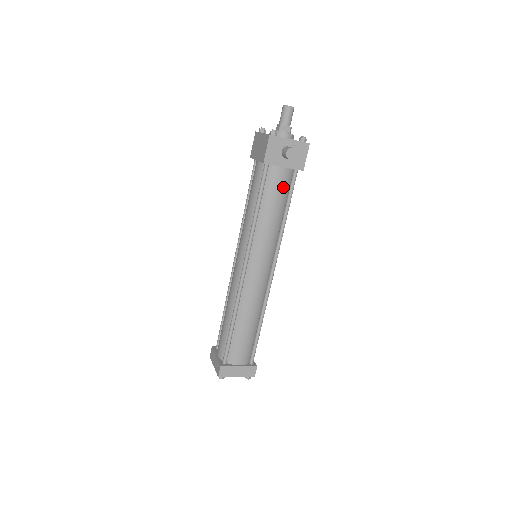
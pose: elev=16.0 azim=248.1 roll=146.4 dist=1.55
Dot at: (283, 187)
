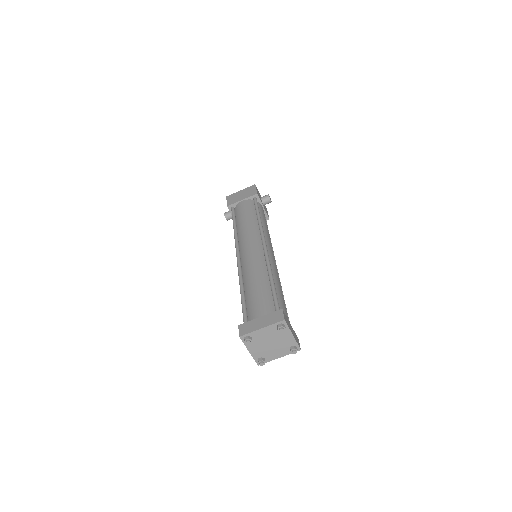
Dot at: occluded
